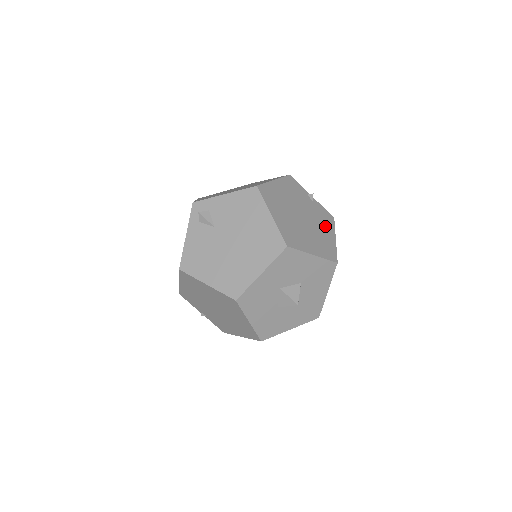
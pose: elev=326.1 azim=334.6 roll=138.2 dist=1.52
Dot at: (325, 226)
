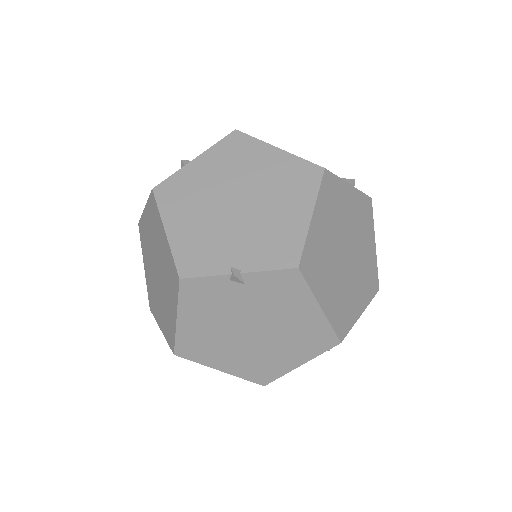
Dot at: (291, 305)
